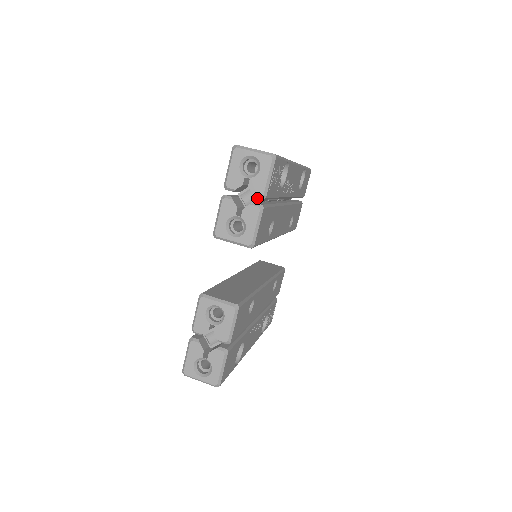
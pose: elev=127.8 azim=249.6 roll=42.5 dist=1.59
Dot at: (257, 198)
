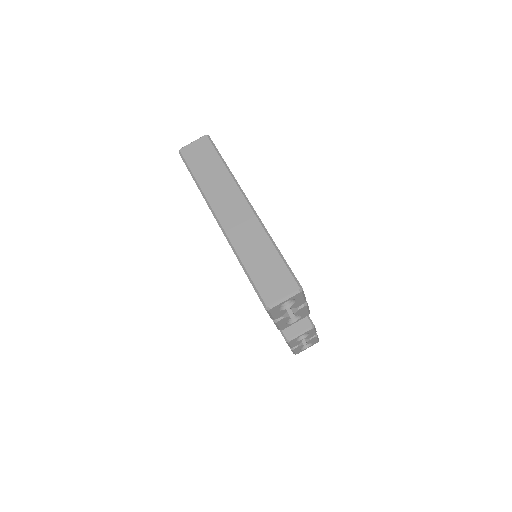
Dot at: occluded
